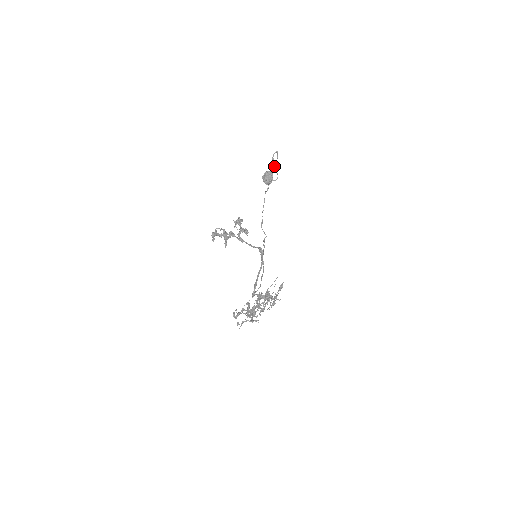
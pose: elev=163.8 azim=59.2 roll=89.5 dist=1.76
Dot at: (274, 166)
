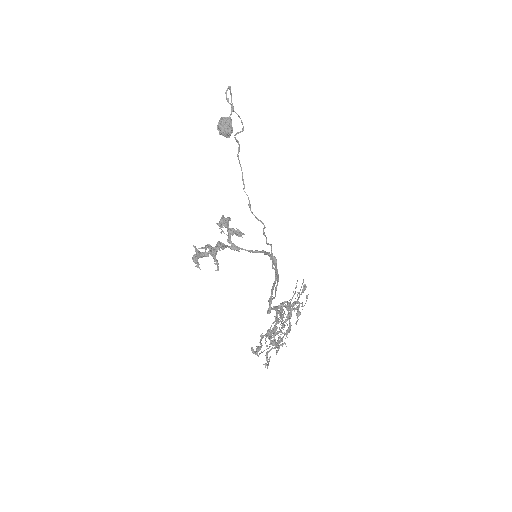
Dot at: (233, 110)
